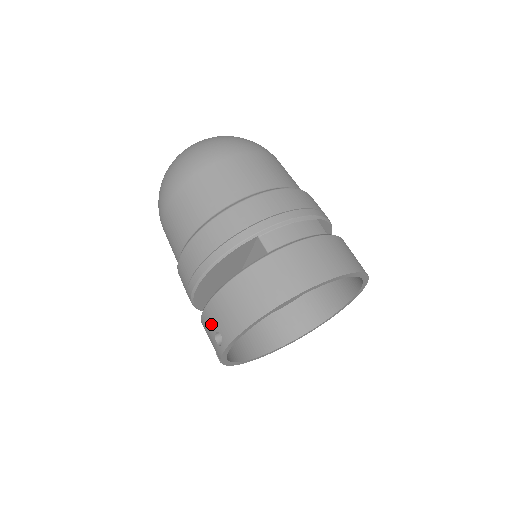
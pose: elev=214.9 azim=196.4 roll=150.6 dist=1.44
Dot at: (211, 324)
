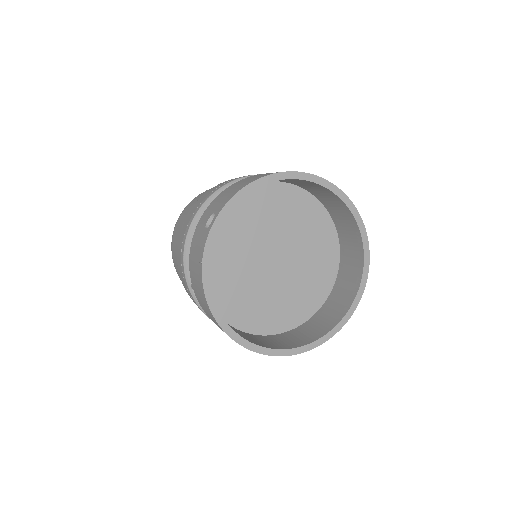
Dot at: (205, 219)
